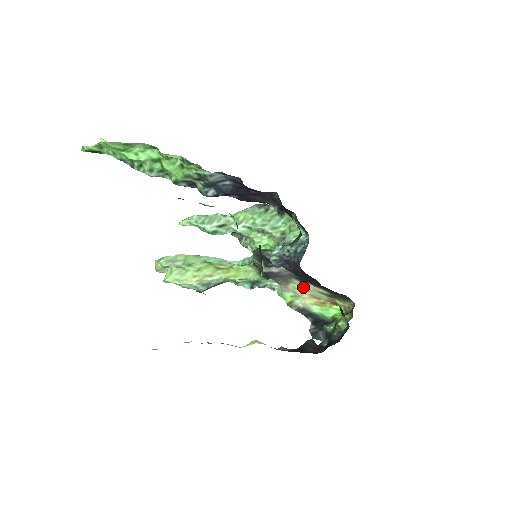
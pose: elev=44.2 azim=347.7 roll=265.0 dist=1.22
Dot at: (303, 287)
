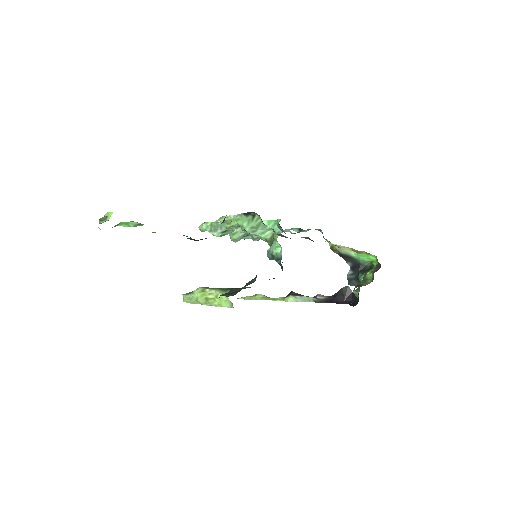
Dot at: occluded
